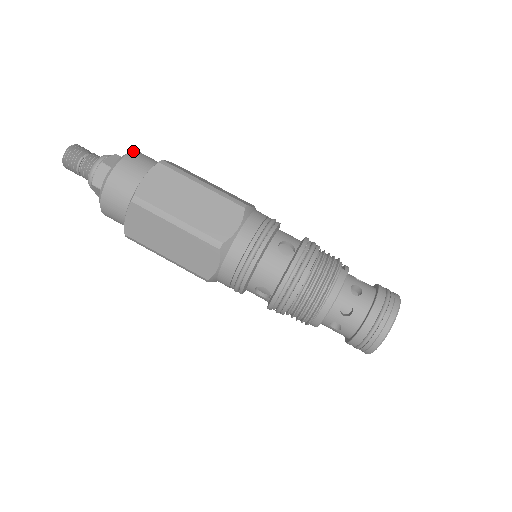
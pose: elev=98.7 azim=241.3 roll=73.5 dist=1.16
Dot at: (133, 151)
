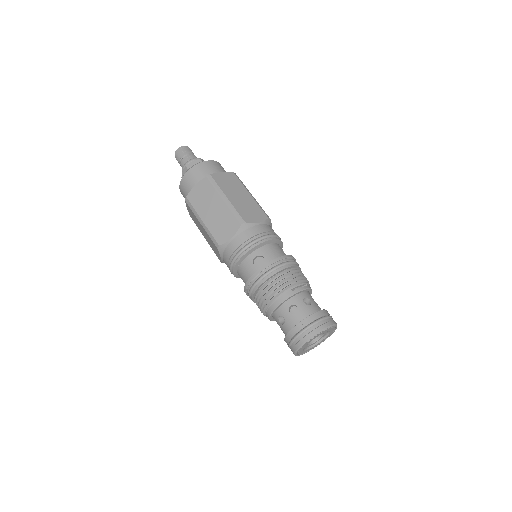
Dot at: (203, 161)
